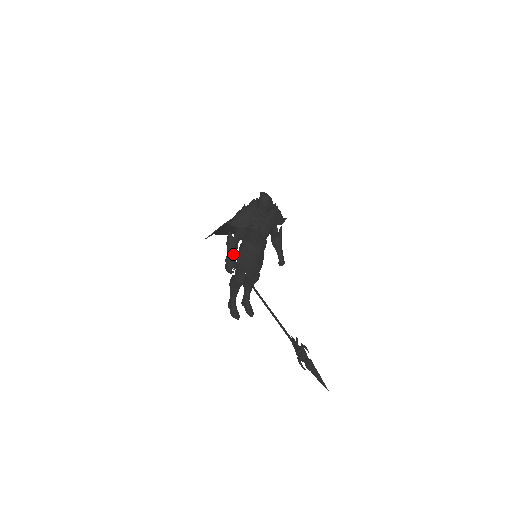
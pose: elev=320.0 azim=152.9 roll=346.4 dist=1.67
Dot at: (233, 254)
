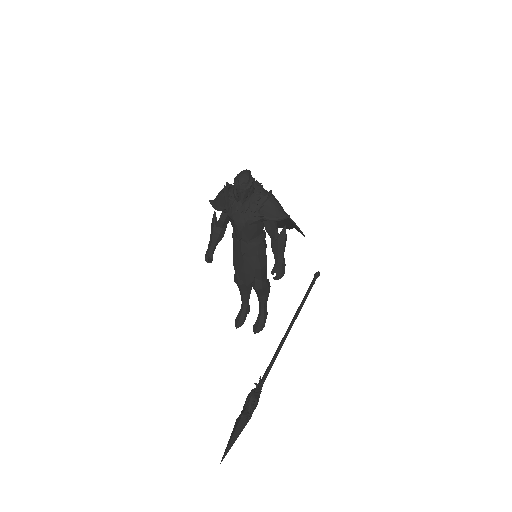
Dot at: (213, 241)
